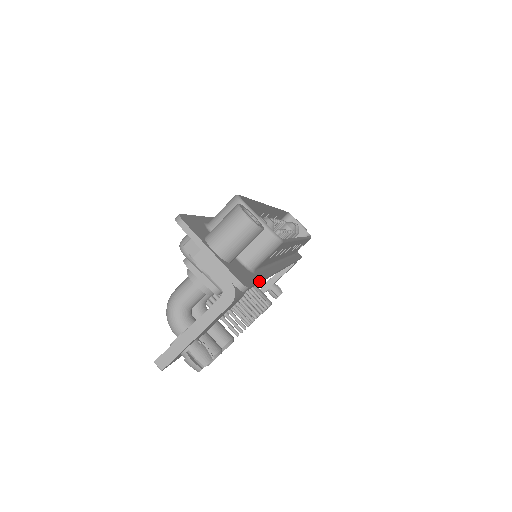
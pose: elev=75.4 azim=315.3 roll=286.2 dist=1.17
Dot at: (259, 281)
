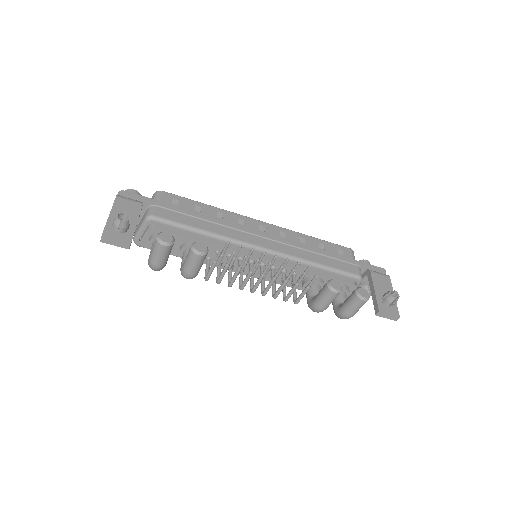
Dot at: (154, 200)
